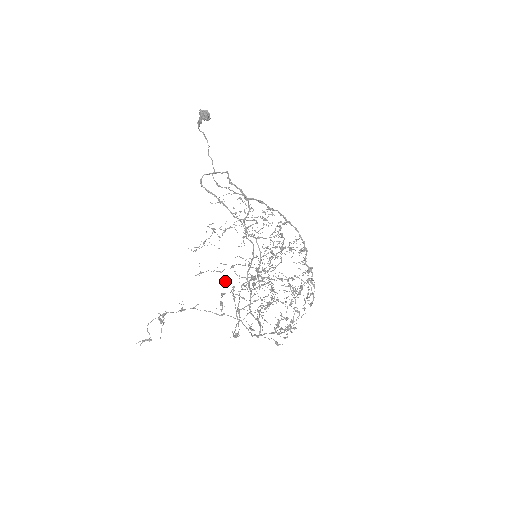
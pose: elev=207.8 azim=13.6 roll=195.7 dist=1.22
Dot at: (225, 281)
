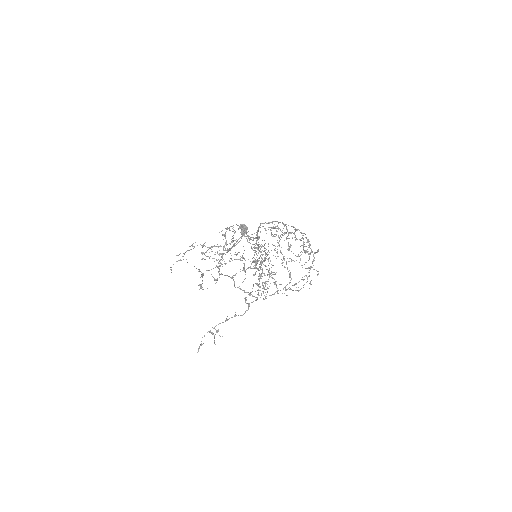
Dot at: occluded
